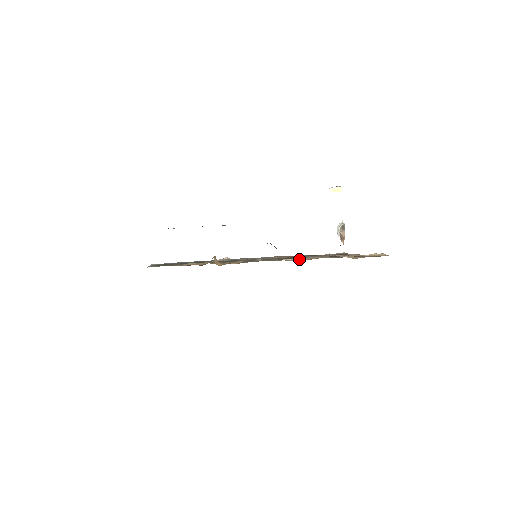
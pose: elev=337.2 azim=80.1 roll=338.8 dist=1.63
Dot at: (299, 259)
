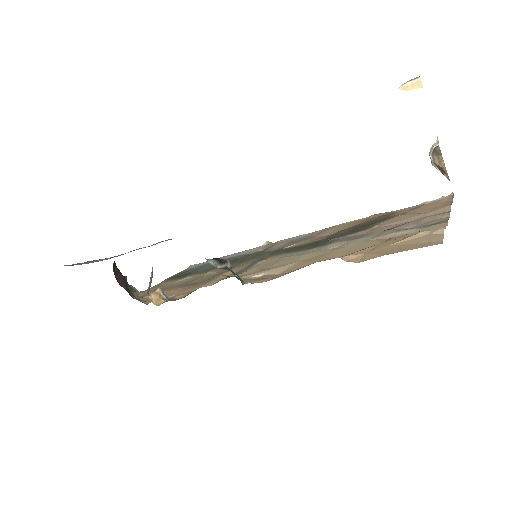
Dot at: (276, 271)
